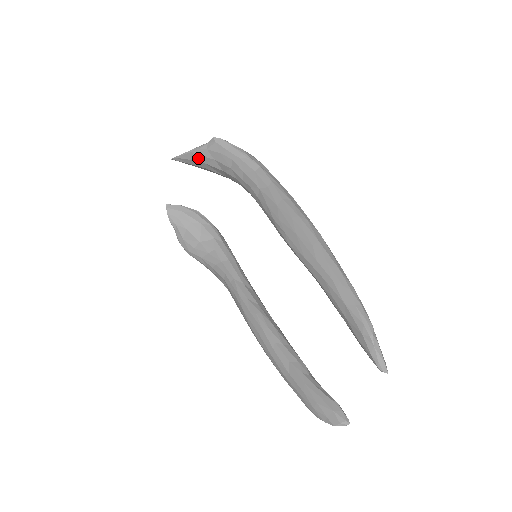
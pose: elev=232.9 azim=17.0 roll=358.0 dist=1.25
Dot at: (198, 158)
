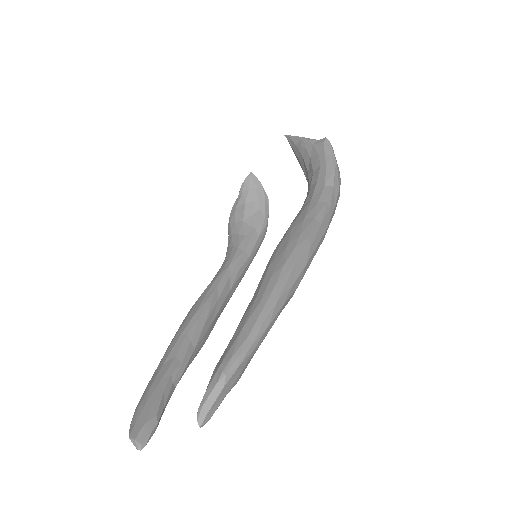
Dot at: (302, 147)
